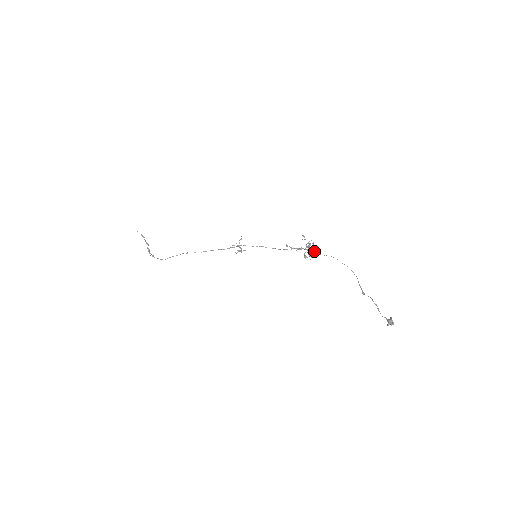
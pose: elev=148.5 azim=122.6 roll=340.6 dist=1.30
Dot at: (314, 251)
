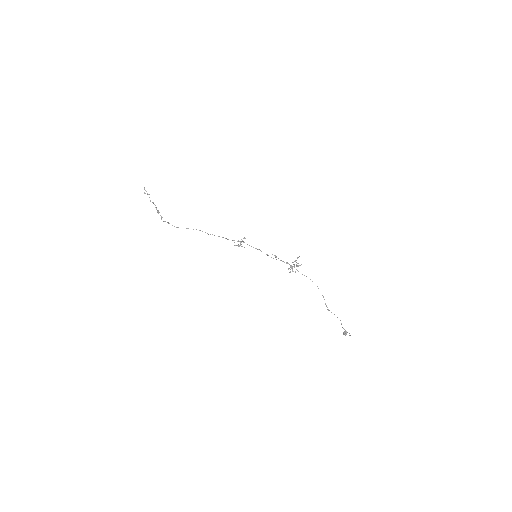
Dot at: (290, 267)
